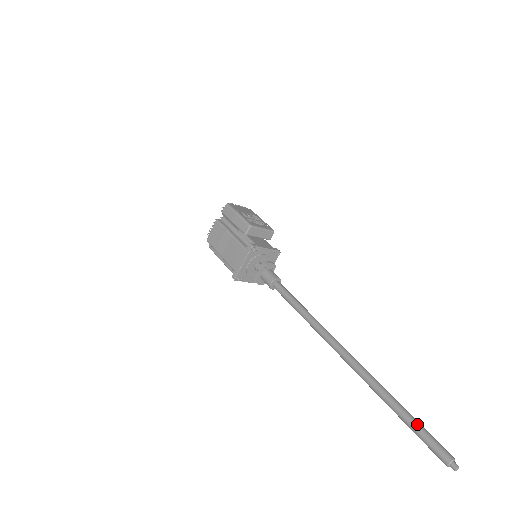
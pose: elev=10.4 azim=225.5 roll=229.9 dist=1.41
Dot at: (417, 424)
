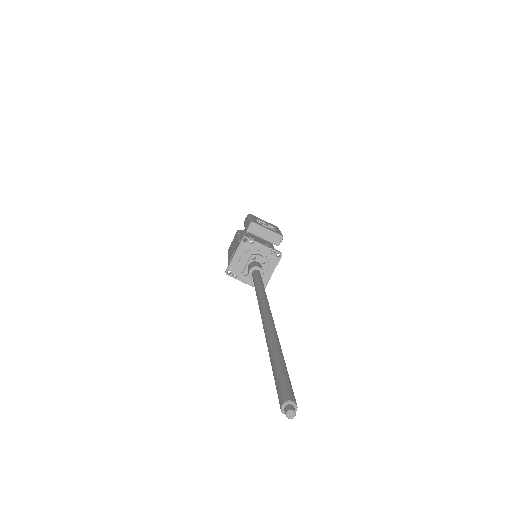
Dot at: (280, 366)
